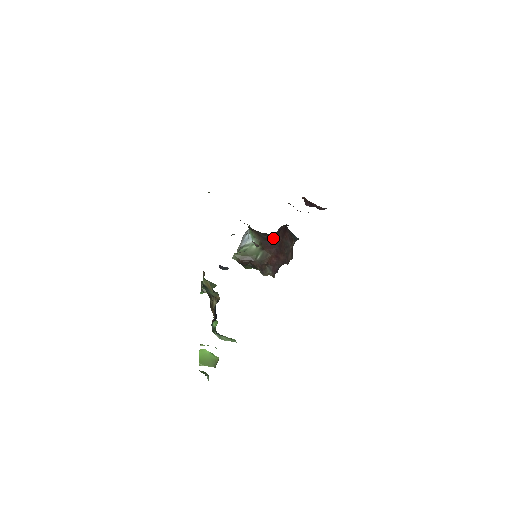
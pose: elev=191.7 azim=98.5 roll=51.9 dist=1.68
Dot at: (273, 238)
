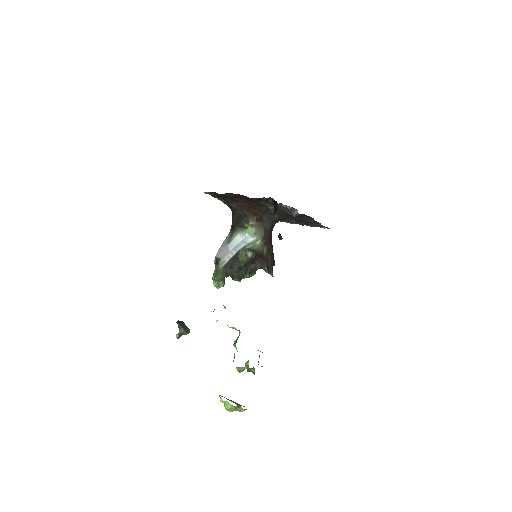
Dot at: (271, 232)
